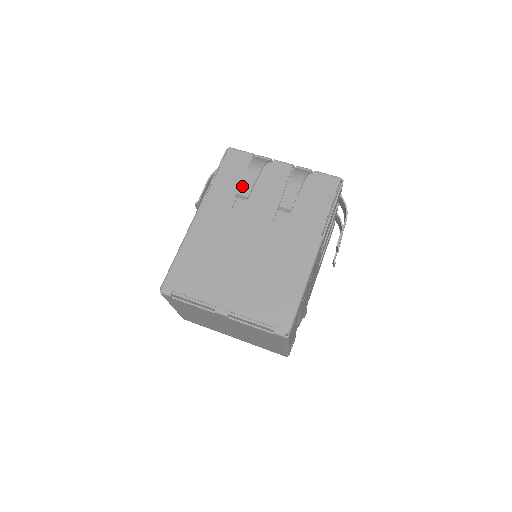
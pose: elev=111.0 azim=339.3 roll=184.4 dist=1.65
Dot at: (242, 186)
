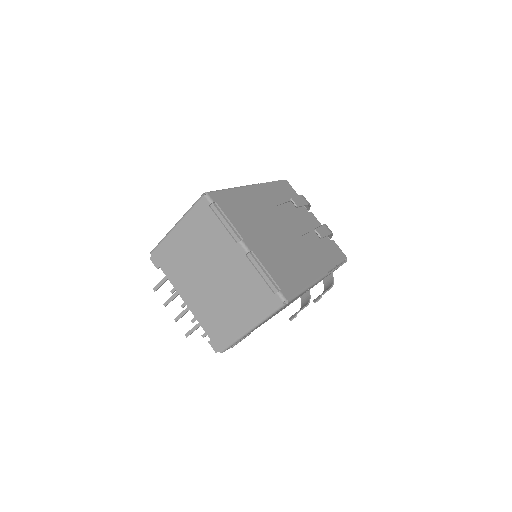
Dot at: (296, 199)
